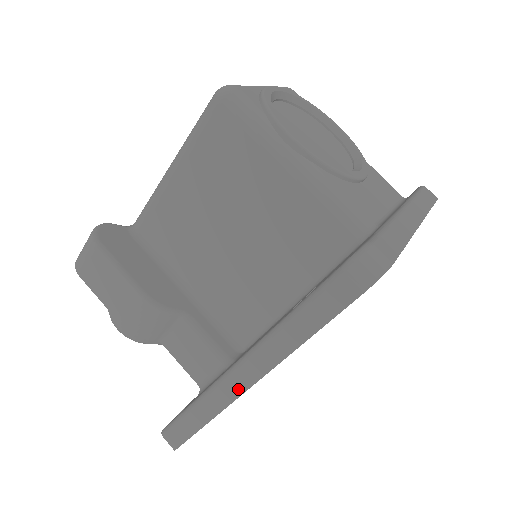
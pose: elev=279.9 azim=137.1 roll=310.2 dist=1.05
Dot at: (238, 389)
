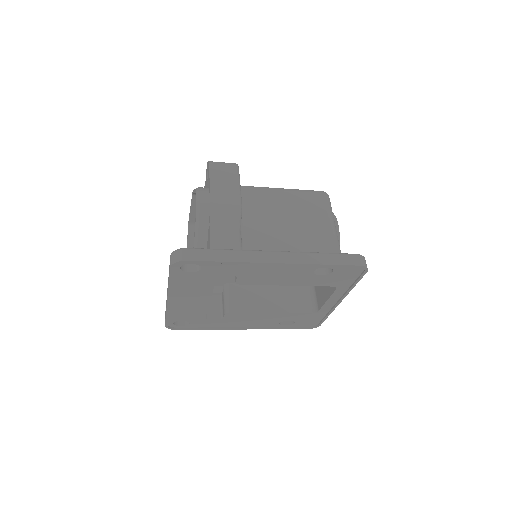
Dot at: (267, 260)
